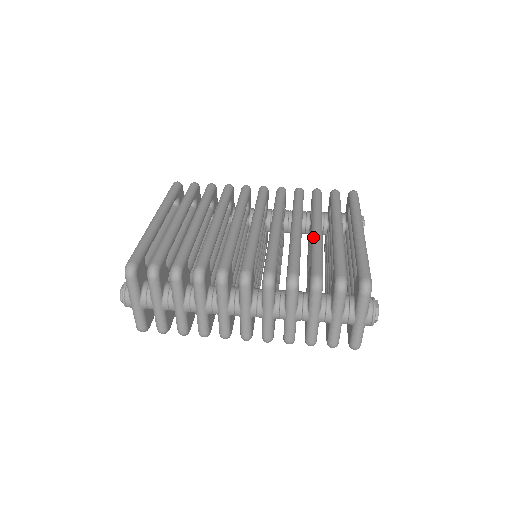
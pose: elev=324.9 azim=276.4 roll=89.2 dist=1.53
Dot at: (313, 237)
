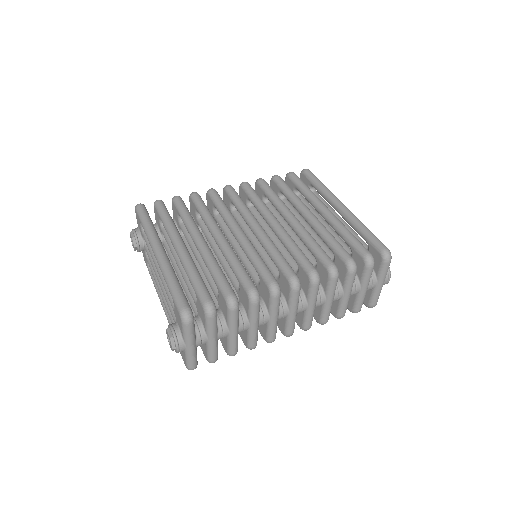
Dot at: (315, 225)
